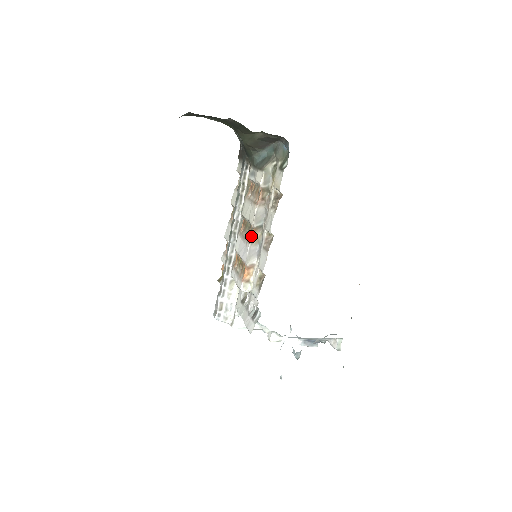
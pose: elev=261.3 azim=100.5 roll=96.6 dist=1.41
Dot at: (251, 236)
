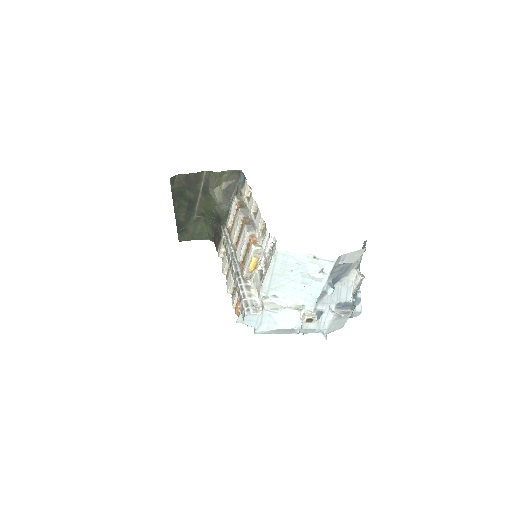
Dot at: (243, 222)
